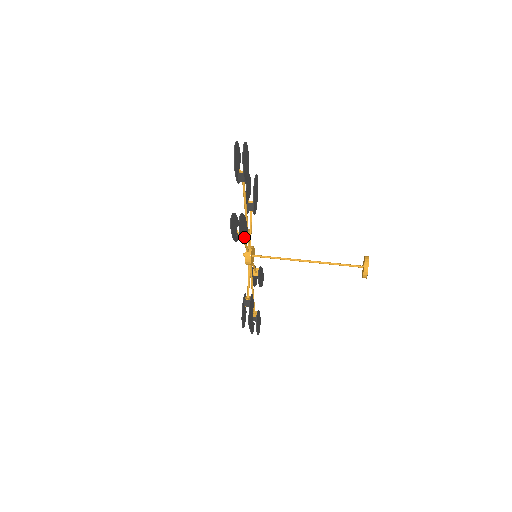
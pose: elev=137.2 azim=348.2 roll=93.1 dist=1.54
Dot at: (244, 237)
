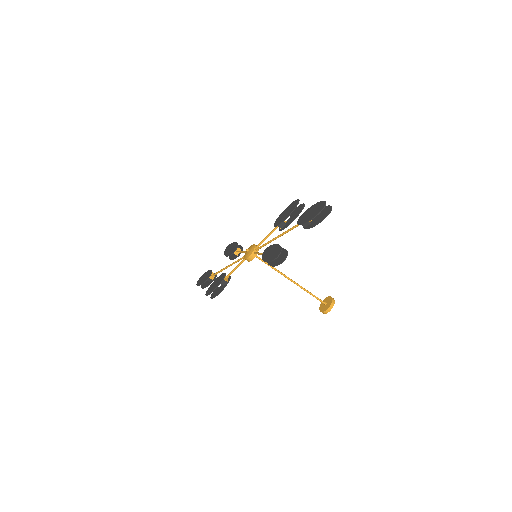
Dot at: occluded
